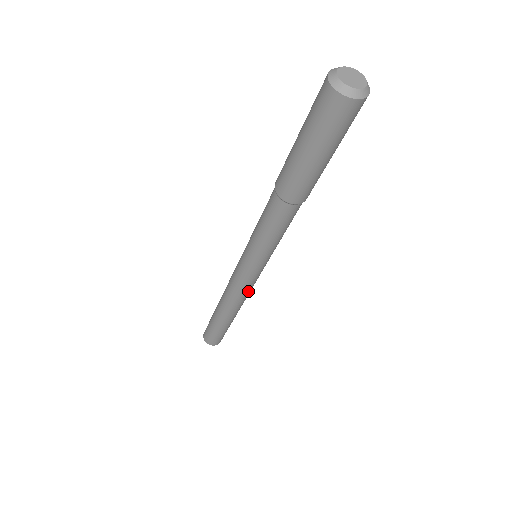
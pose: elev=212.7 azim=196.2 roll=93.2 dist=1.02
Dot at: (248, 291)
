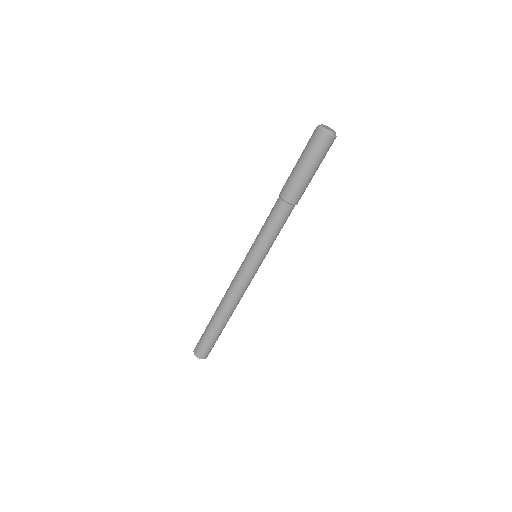
Dot at: (242, 288)
